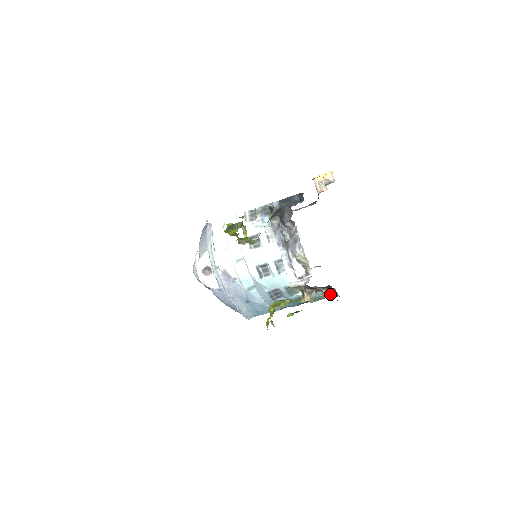
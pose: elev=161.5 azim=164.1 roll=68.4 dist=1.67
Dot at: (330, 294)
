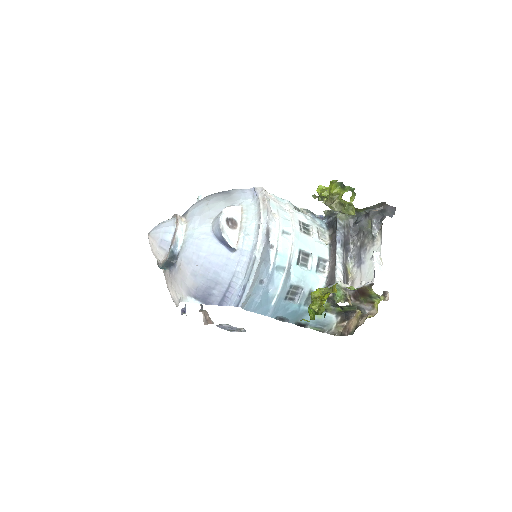
Dot at: (333, 327)
